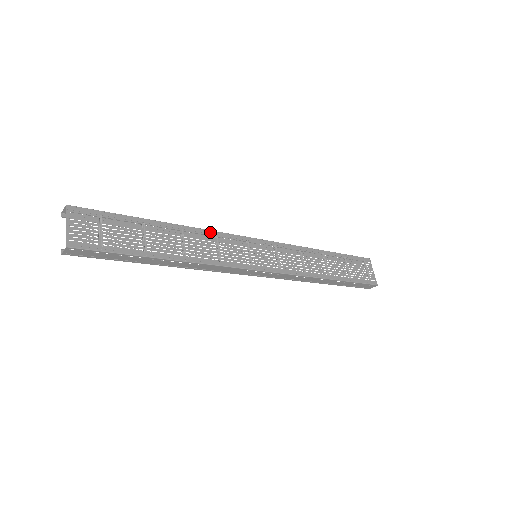
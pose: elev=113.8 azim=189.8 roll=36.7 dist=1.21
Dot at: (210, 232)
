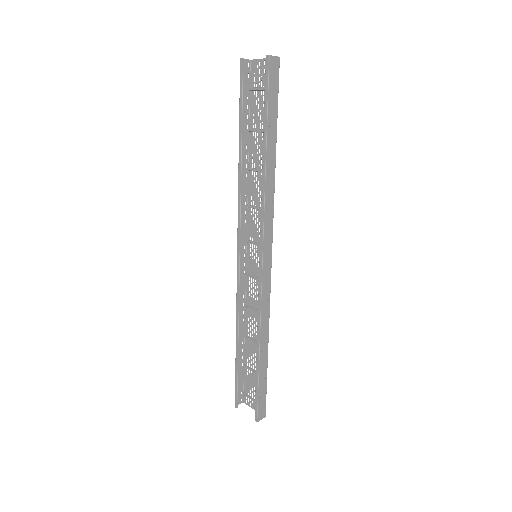
Dot at: (249, 200)
